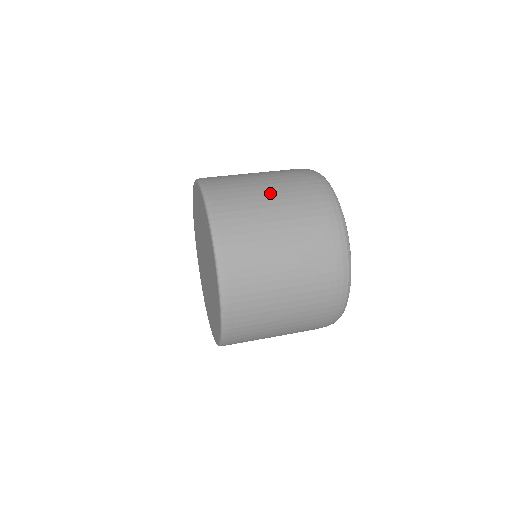
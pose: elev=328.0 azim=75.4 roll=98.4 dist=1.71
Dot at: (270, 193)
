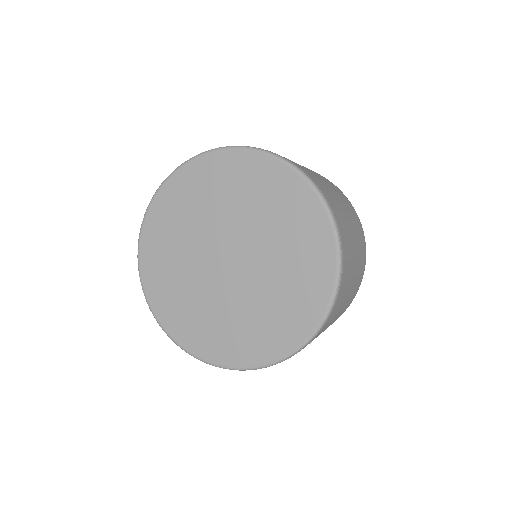
Dot at: (342, 202)
